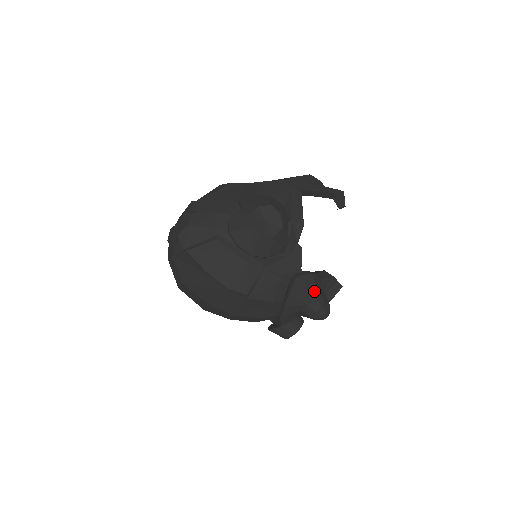
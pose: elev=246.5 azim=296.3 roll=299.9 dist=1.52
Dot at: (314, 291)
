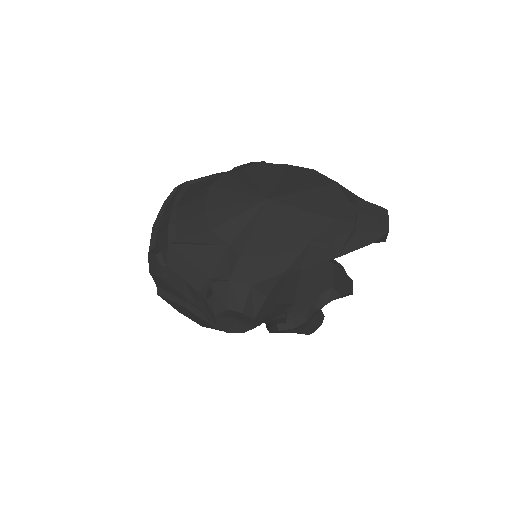
Dot at: (299, 329)
